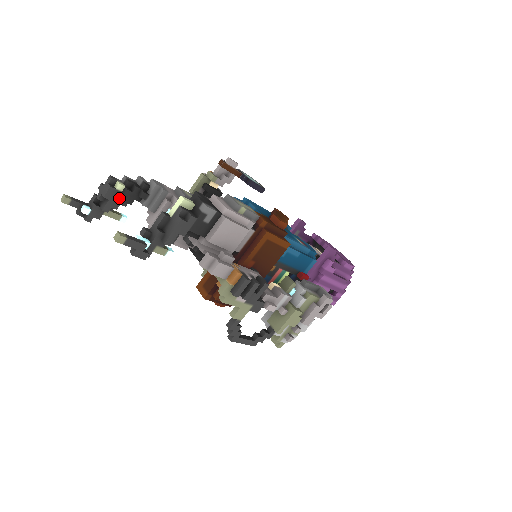
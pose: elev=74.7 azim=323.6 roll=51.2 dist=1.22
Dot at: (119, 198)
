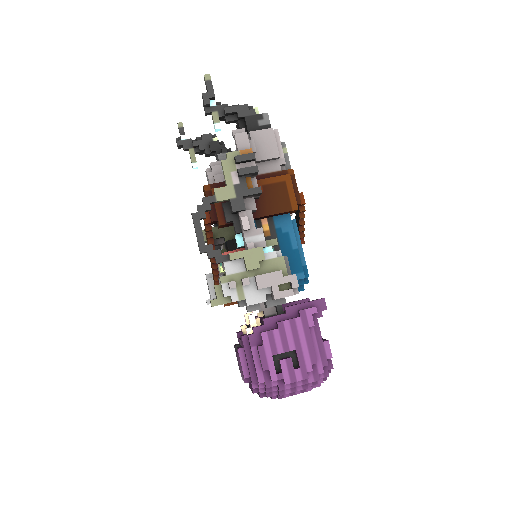
Dot at: (209, 142)
